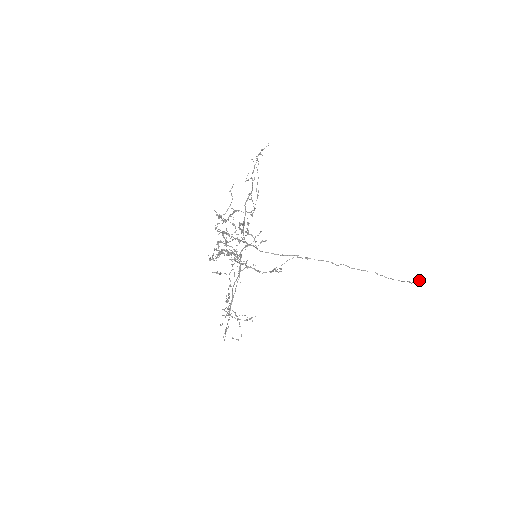
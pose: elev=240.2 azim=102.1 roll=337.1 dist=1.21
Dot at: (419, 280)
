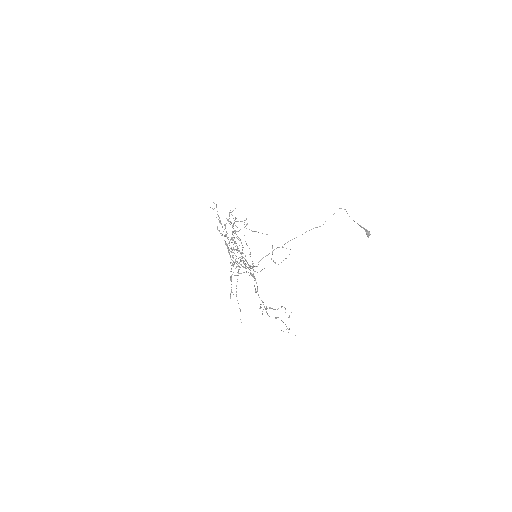
Dot at: (364, 228)
